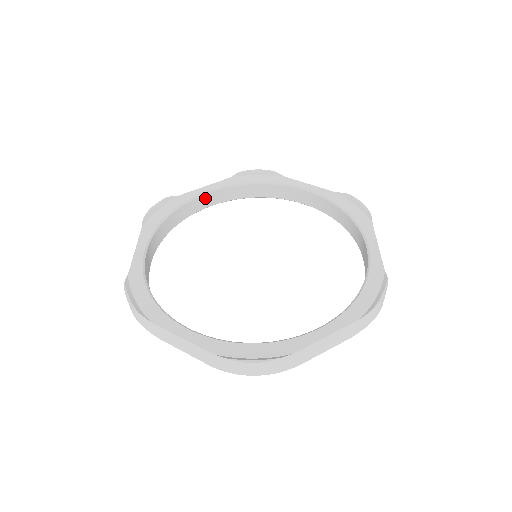
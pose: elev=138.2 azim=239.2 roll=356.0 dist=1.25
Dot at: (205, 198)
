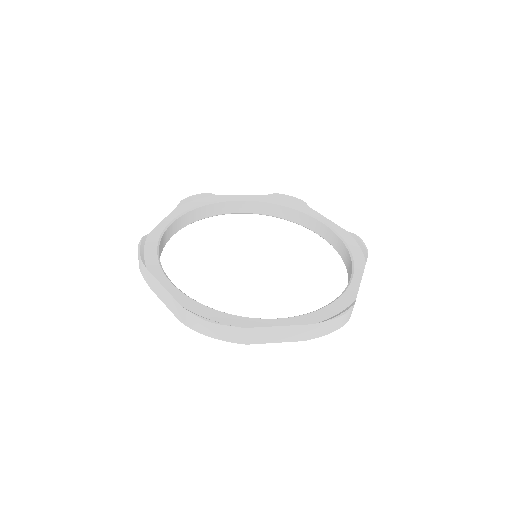
Dot at: (169, 230)
